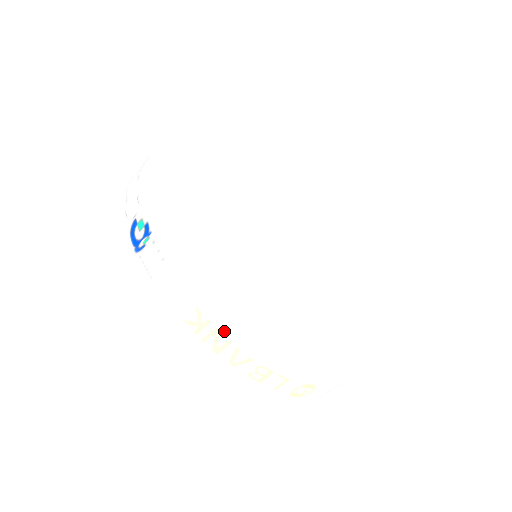
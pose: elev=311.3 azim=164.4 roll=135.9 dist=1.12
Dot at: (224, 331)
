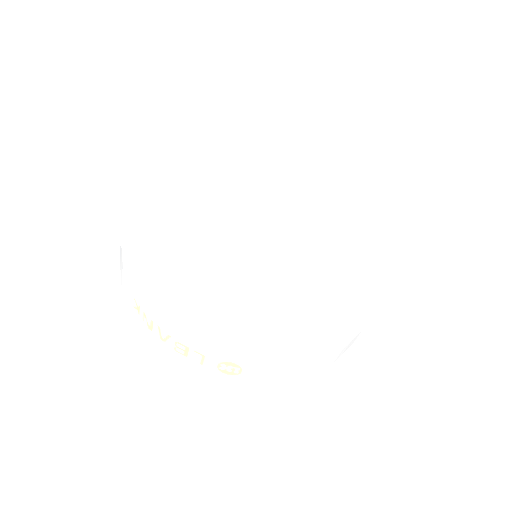
Dot at: (147, 313)
